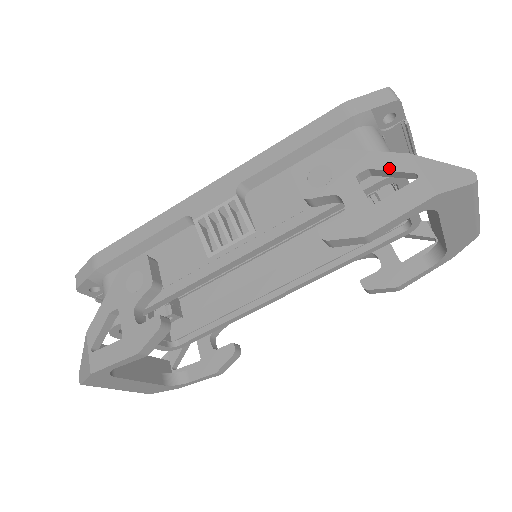
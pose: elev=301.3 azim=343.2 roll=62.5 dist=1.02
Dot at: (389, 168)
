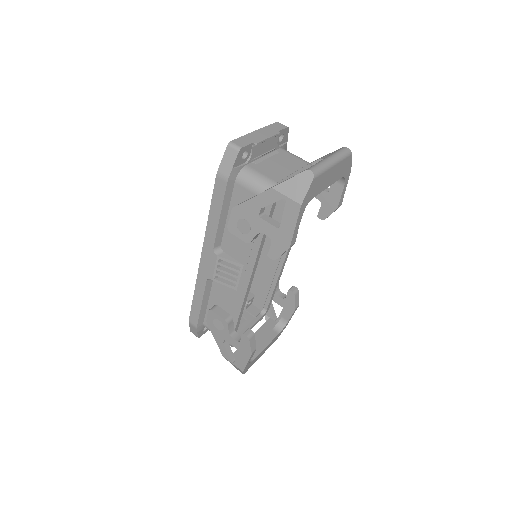
Dot at: (269, 203)
